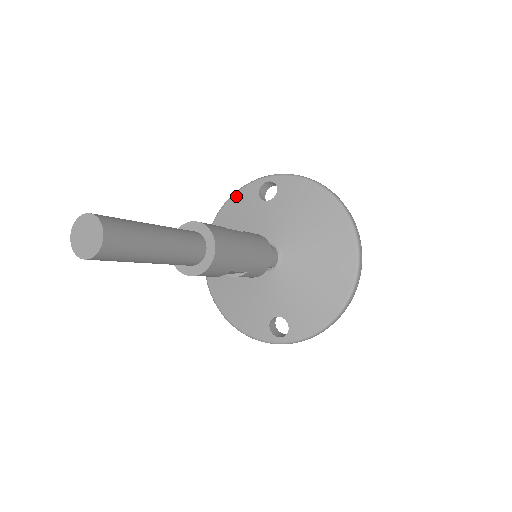
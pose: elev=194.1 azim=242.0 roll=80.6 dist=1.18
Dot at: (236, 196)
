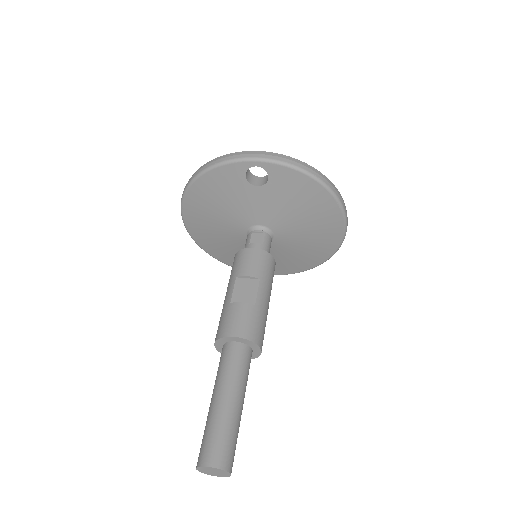
Dot at: (216, 172)
